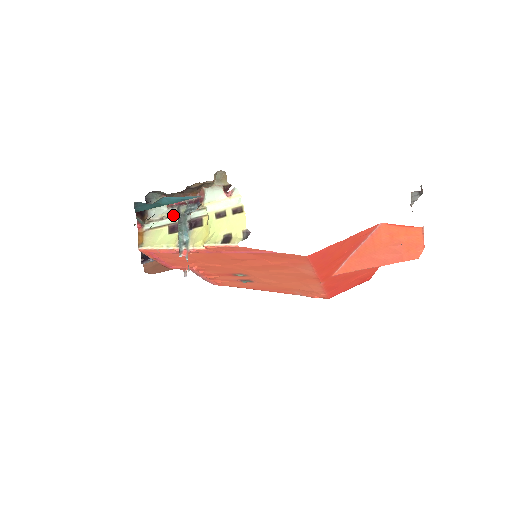
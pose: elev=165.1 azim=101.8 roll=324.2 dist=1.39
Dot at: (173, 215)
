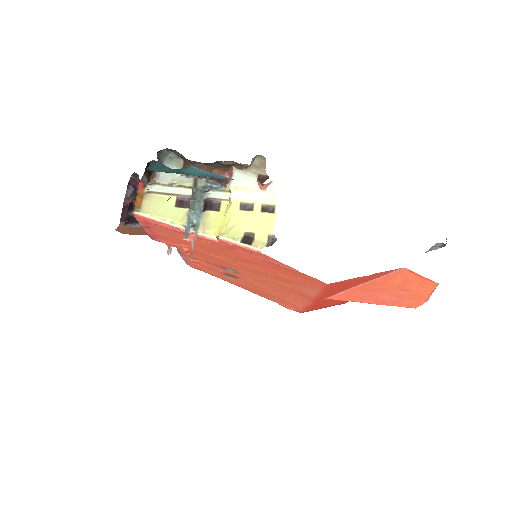
Dot at: (186, 185)
